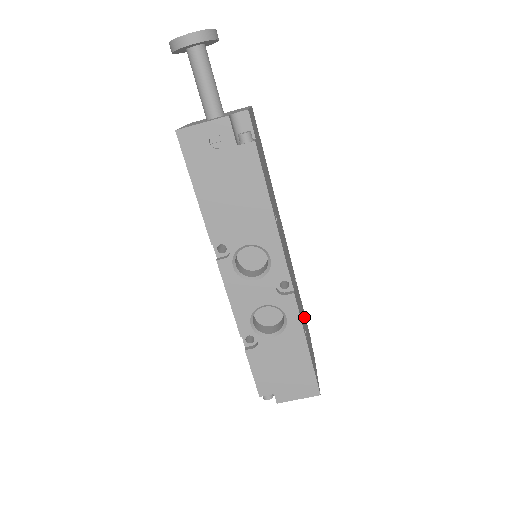
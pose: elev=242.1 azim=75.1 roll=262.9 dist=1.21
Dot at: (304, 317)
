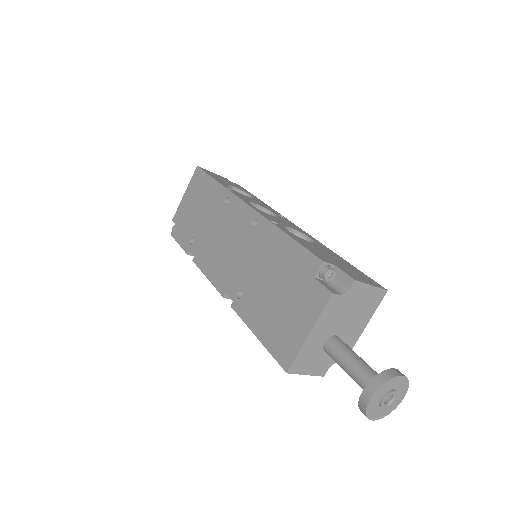
Dot at: occluded
